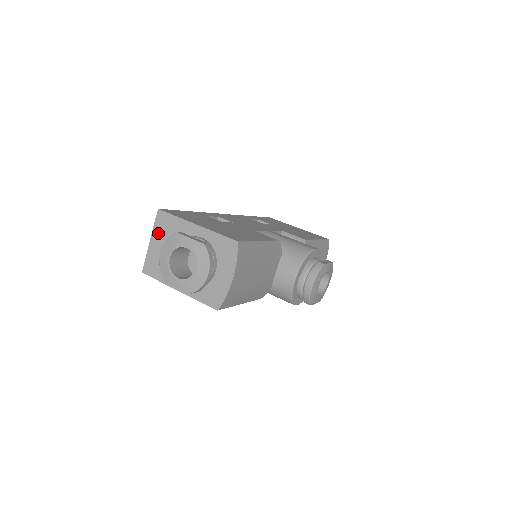
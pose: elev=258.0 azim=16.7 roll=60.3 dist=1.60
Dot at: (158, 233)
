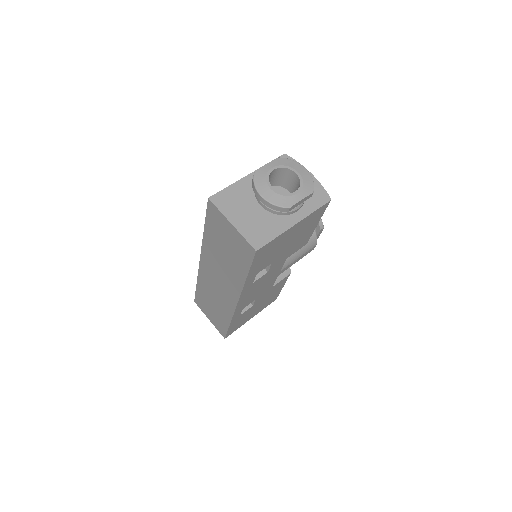
Dot at: (230, 211)
